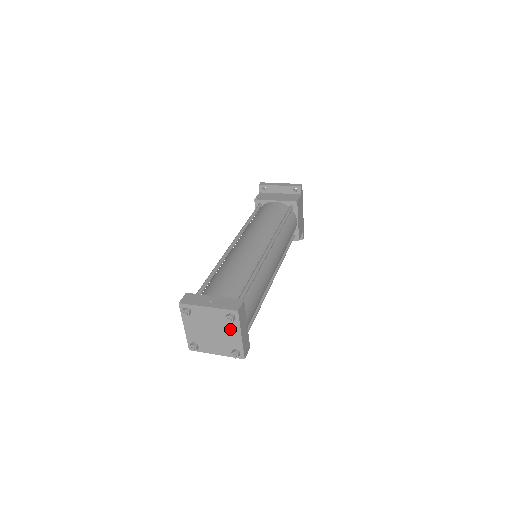
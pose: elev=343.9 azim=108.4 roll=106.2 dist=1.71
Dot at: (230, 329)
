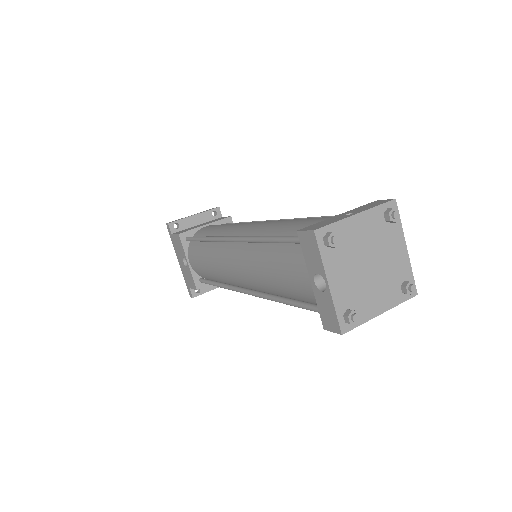
Dot at: (391, 243)
